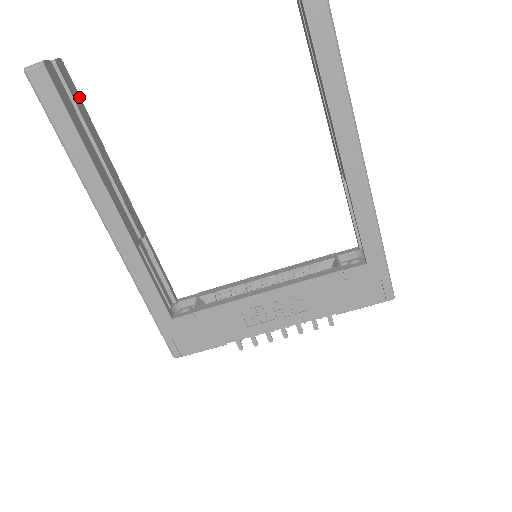
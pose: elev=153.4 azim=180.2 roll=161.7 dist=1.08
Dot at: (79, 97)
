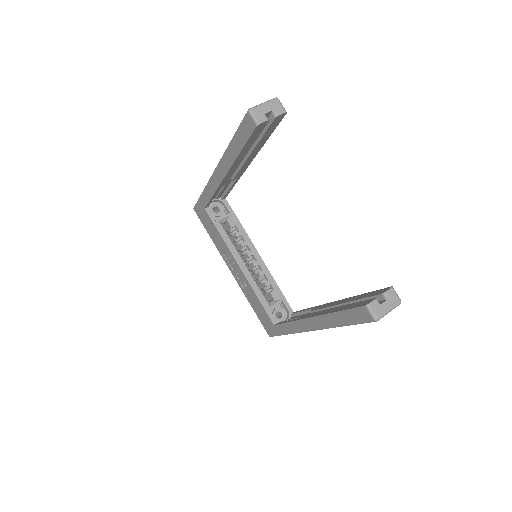
Dot at: (275, 128)
